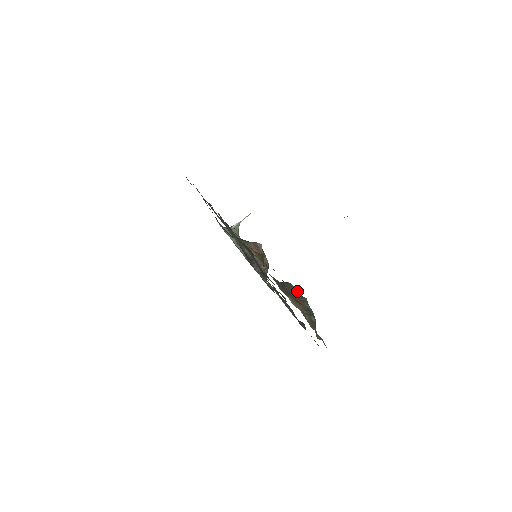
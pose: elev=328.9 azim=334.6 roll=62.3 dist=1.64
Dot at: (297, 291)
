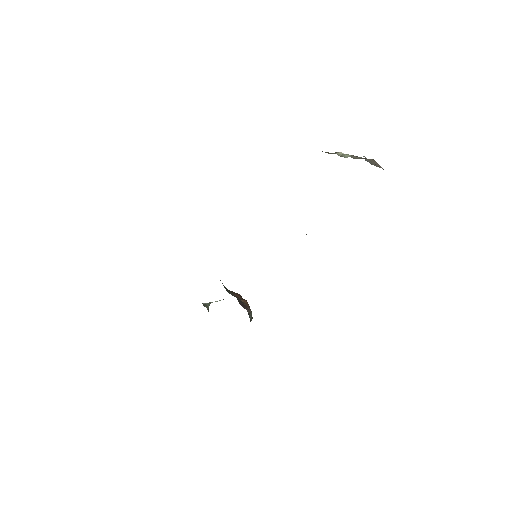
Dot at: occluded
